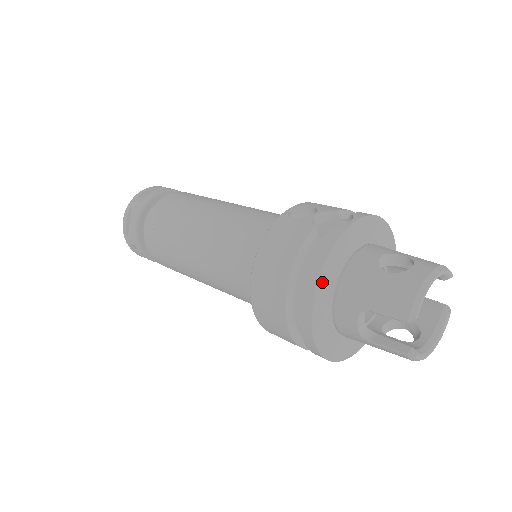
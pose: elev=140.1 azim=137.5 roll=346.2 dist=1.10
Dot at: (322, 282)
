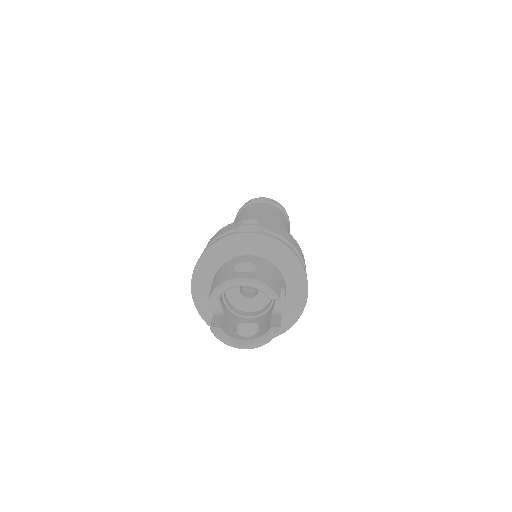
Dot at: (205, 258)
